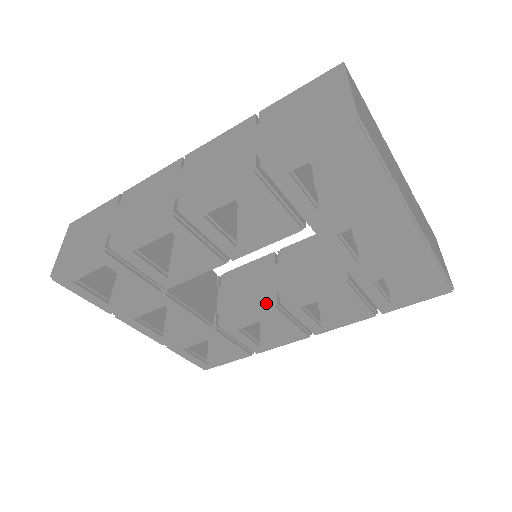
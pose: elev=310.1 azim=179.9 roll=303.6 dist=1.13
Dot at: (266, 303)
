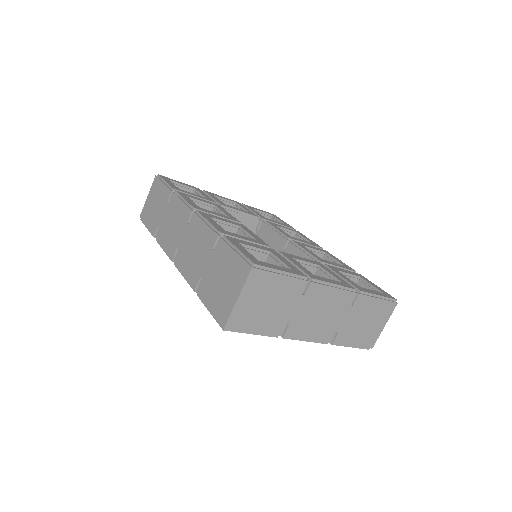
Dot at: occluded
